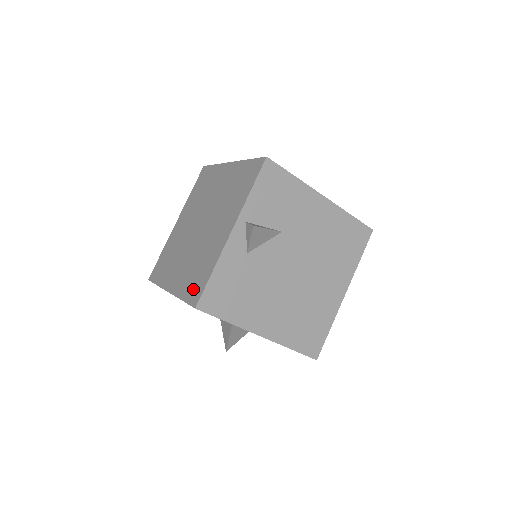
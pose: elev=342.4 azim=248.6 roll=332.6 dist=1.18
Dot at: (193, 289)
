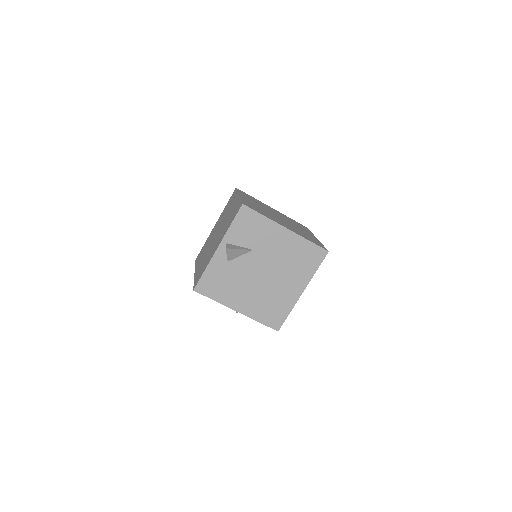
Dot at: (198, 278)
